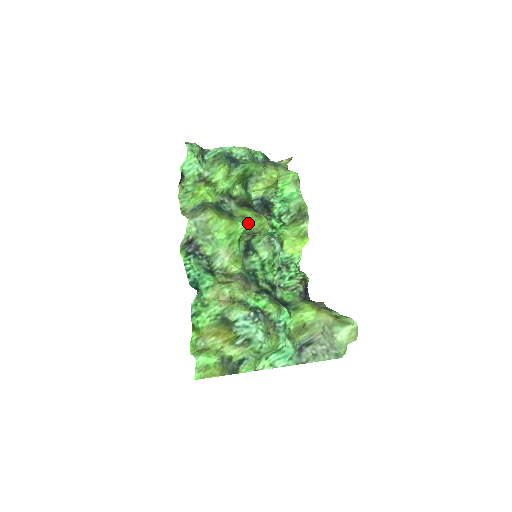
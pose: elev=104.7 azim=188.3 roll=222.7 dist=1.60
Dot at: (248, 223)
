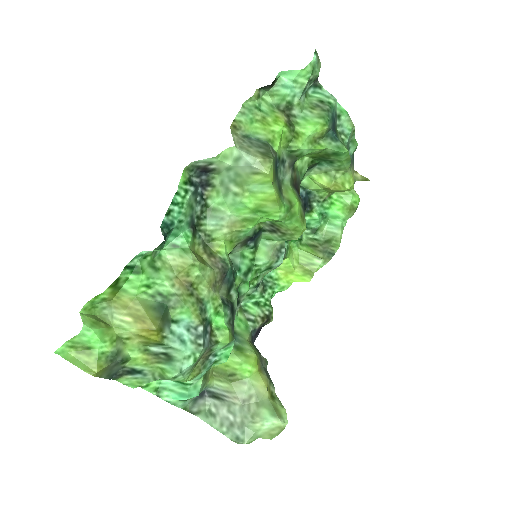
Dot at: (289, 216)
